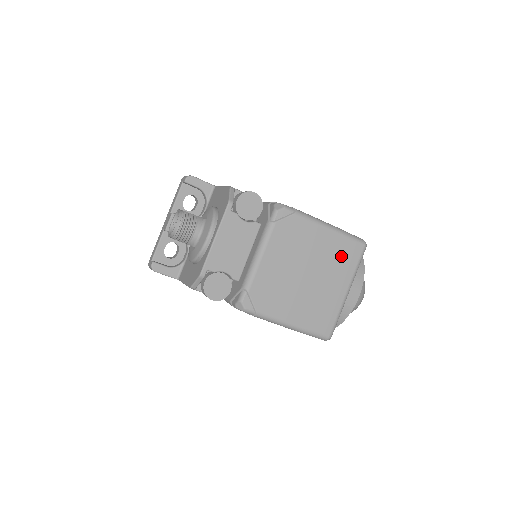
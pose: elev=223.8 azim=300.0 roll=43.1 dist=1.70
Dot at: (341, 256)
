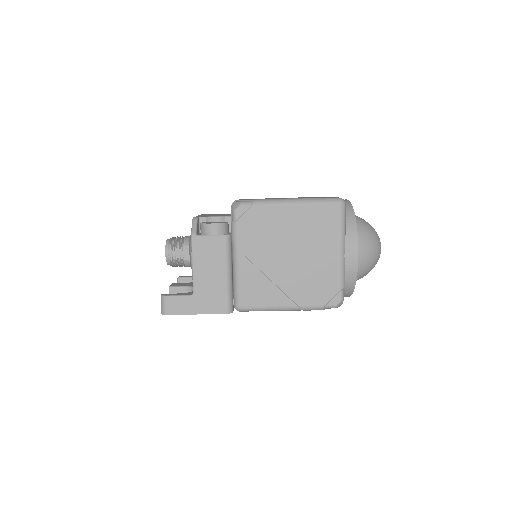
Dot at: occluded
